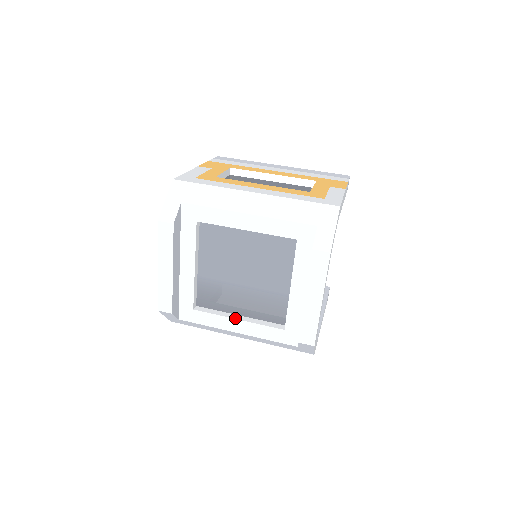
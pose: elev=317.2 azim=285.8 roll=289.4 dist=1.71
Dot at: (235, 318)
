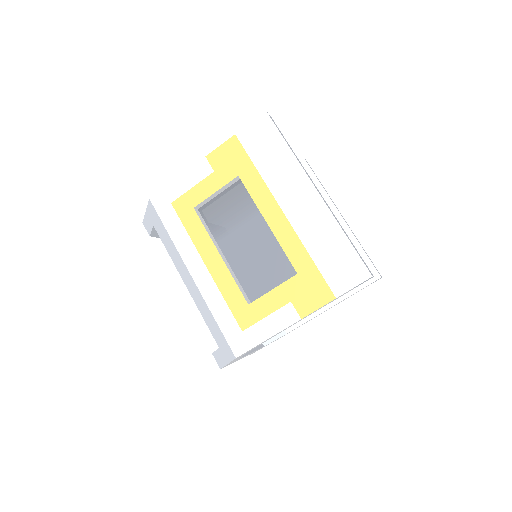
Dot at: occluded
